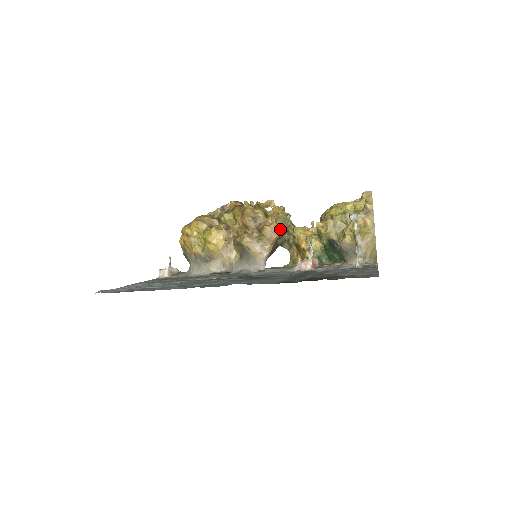
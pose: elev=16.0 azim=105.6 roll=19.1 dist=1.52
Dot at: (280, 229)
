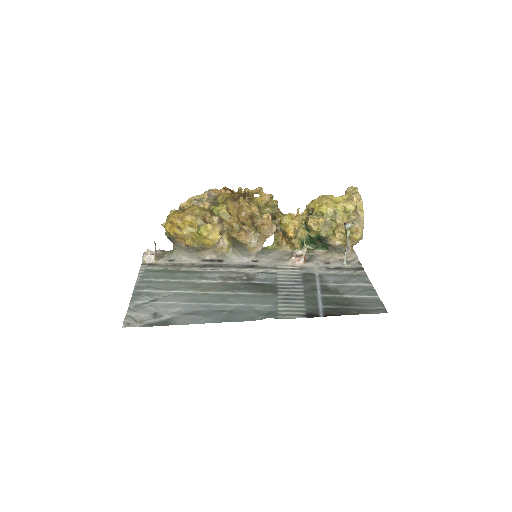
Dot at: (275, 226)
